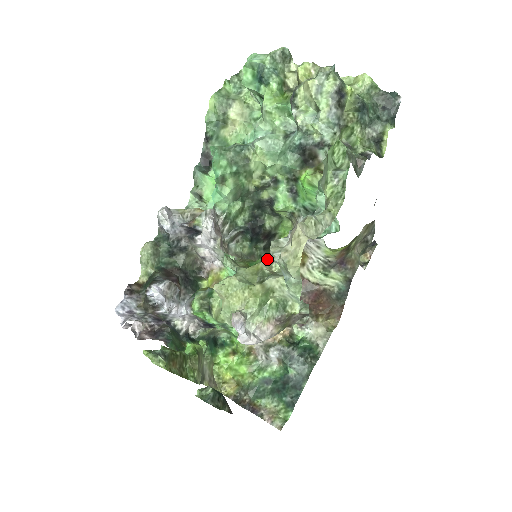
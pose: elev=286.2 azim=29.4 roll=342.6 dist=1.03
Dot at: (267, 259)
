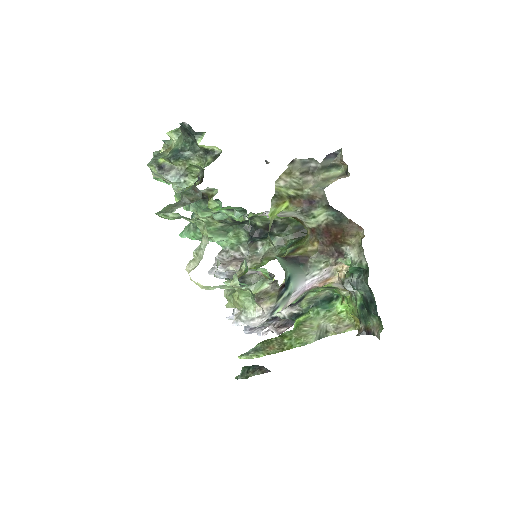
Dot at: (241, 265)
